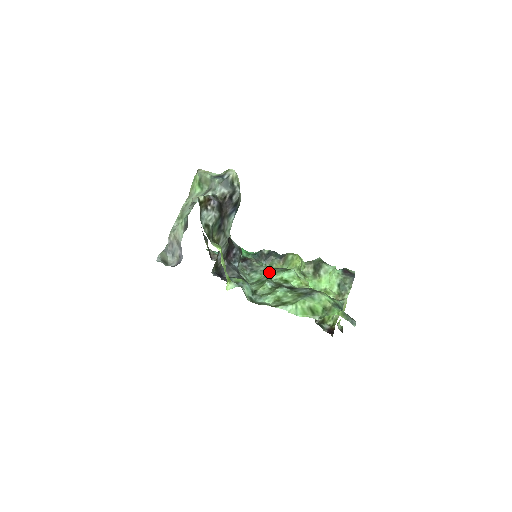
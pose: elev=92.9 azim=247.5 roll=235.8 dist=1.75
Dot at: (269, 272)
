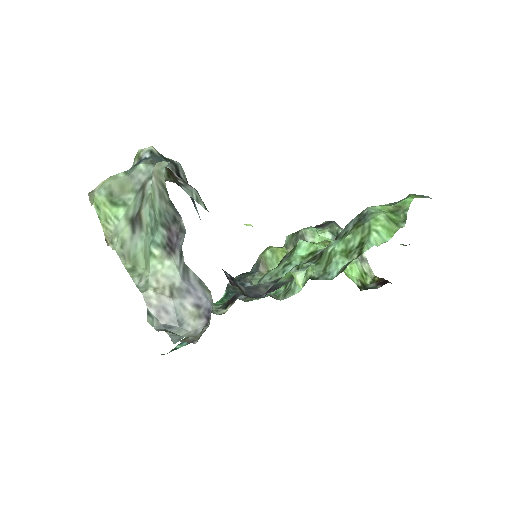
Dot at: (281, 269)
